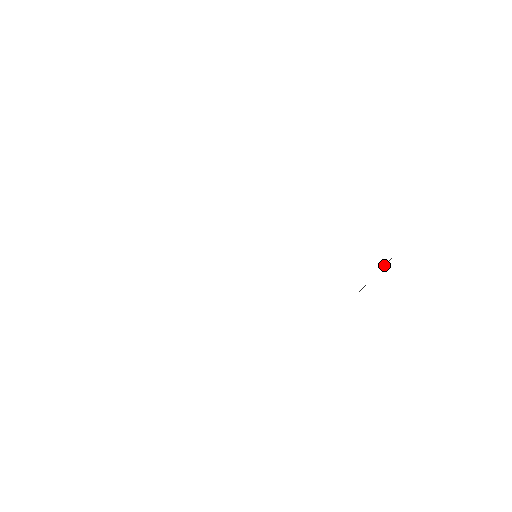
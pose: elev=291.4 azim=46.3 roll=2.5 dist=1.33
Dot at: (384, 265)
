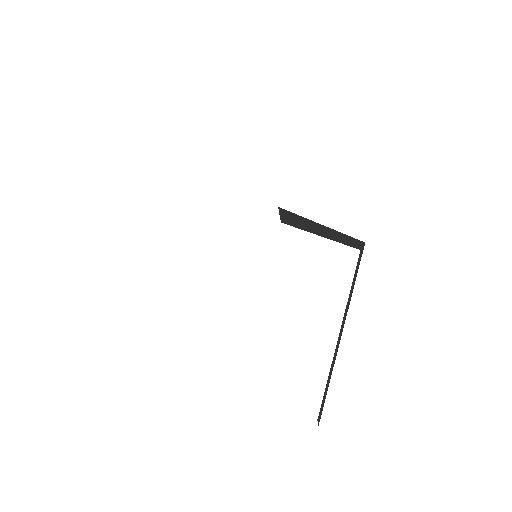
Dot at: (298, 228)
